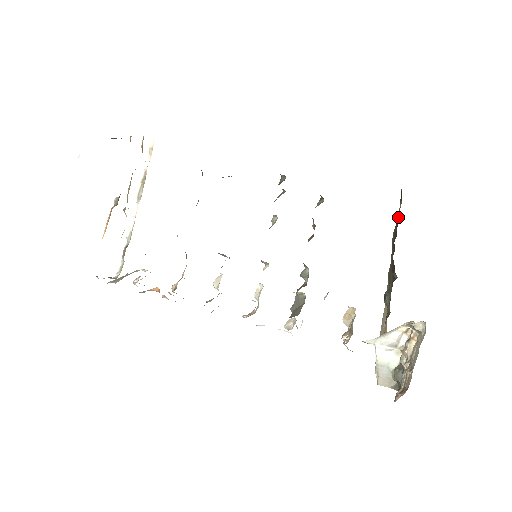
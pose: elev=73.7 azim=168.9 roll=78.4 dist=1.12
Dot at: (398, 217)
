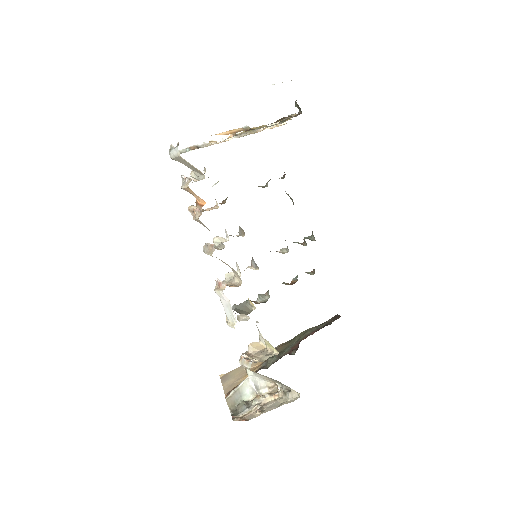
Dot at: (324, 326)
